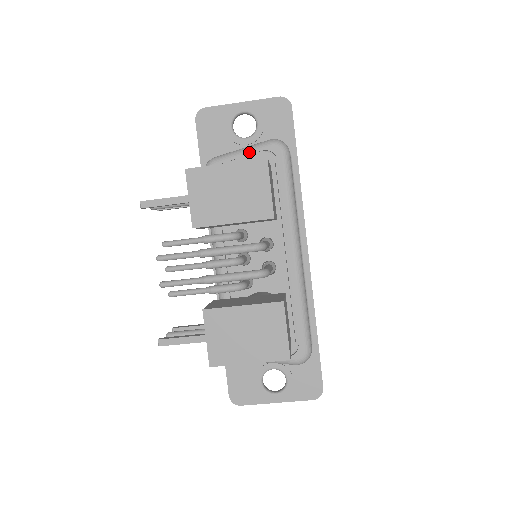
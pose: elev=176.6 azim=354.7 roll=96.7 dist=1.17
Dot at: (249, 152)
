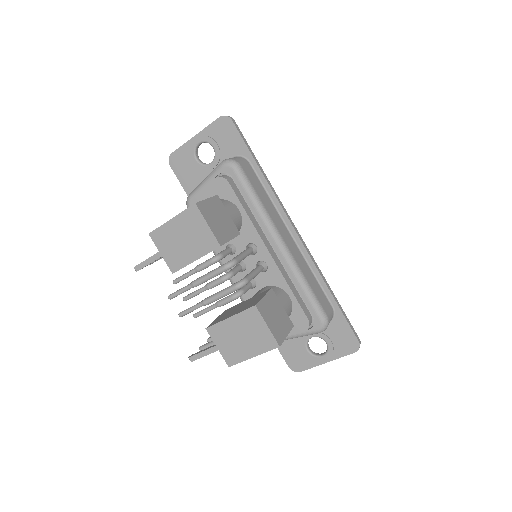
Dot at: (209, 180)
